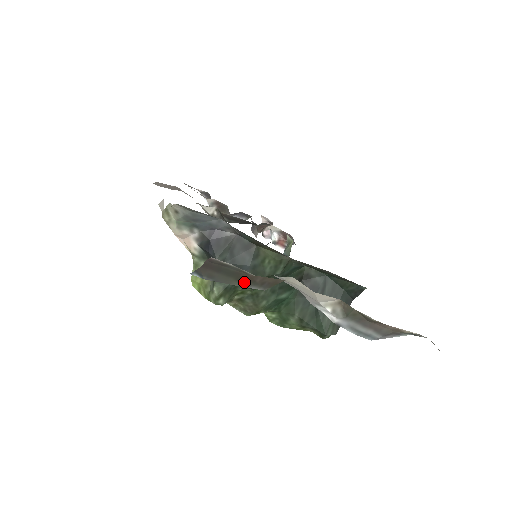
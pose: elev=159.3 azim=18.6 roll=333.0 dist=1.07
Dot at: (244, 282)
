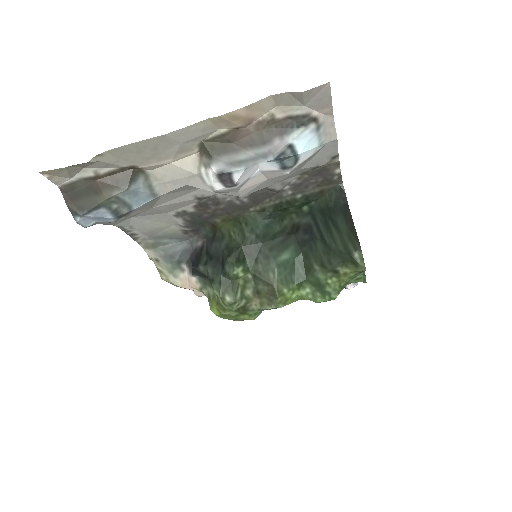
Dot at: (103, 192)
